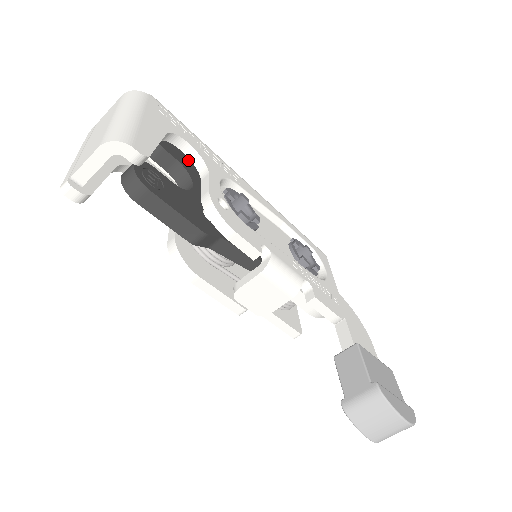
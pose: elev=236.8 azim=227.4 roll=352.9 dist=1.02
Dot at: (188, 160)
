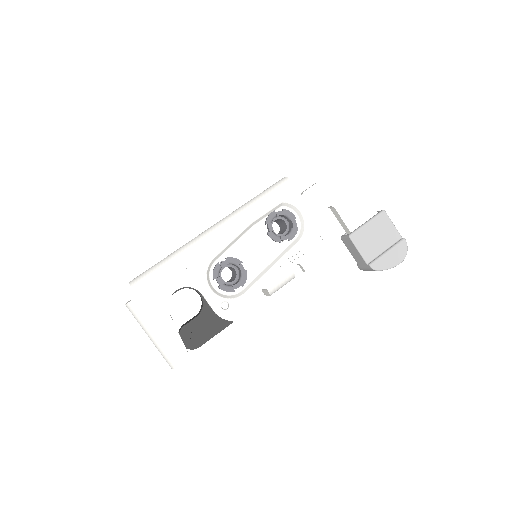
Dot at: occluded
